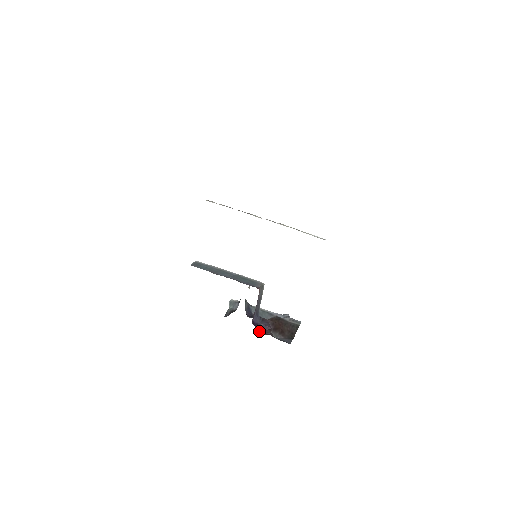
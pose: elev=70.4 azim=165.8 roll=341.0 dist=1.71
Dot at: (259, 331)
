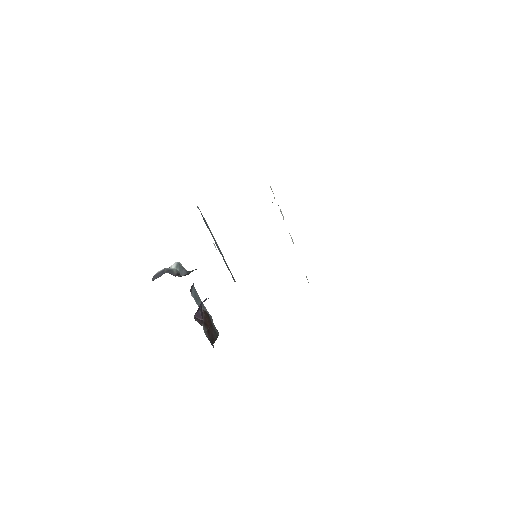
Dot at: (195, 315)
